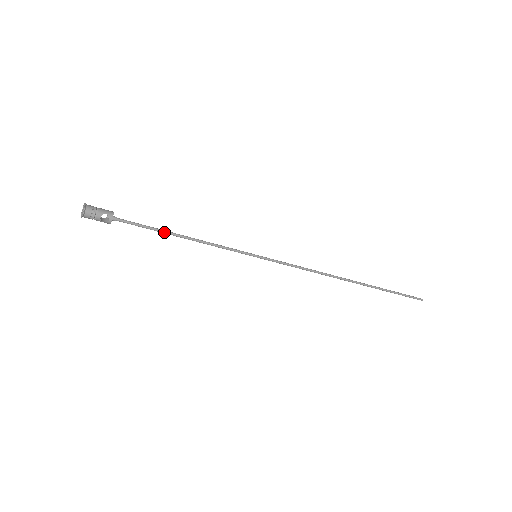
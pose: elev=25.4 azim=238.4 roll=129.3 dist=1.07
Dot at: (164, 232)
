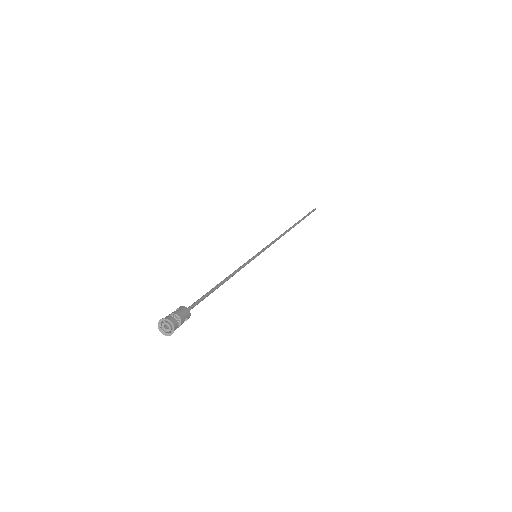
Dot at: occluded
